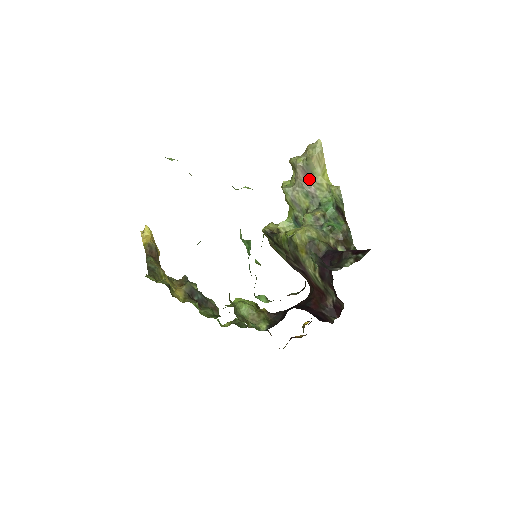
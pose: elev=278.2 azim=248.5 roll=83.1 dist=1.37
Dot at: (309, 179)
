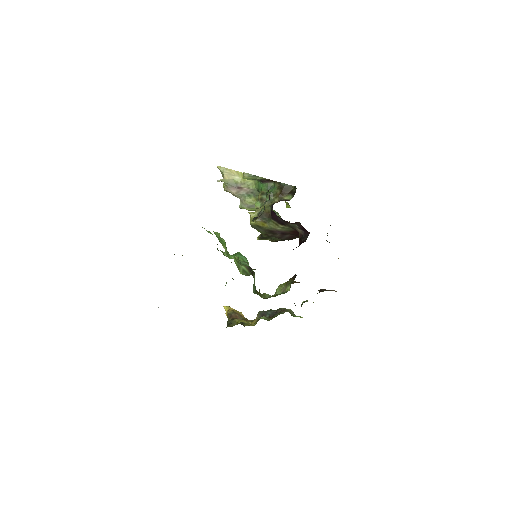
Dot at: (239, 188)
